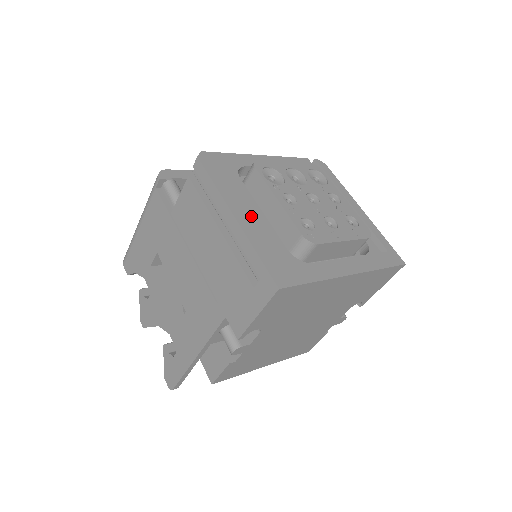
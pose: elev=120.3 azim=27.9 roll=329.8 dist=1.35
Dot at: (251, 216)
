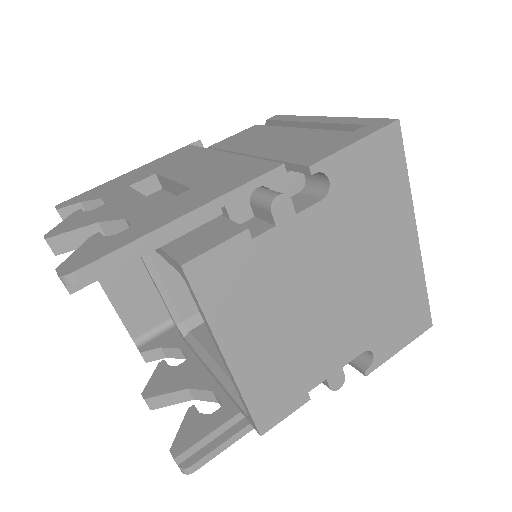
Dot at: occluded
